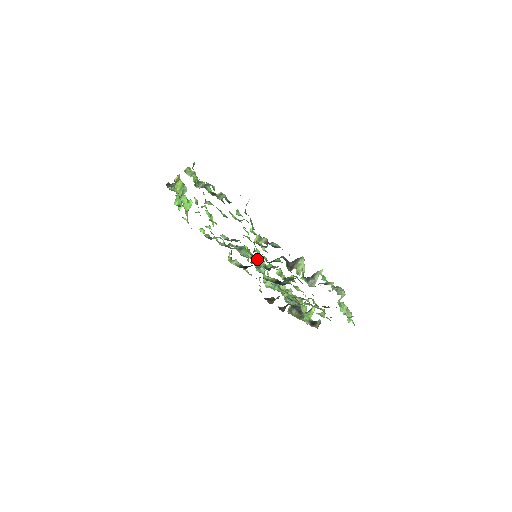
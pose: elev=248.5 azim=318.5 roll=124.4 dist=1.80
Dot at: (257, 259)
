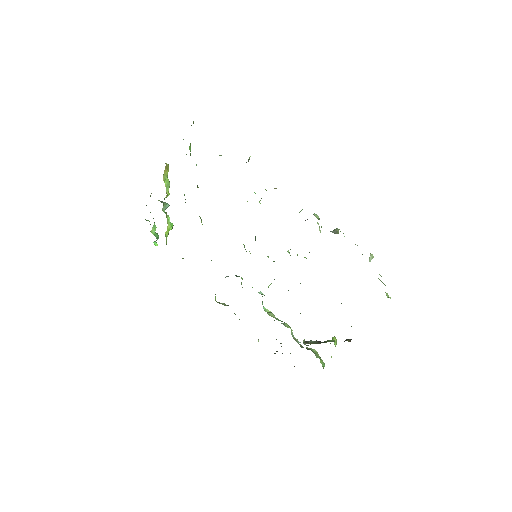
Dot at: occluded
